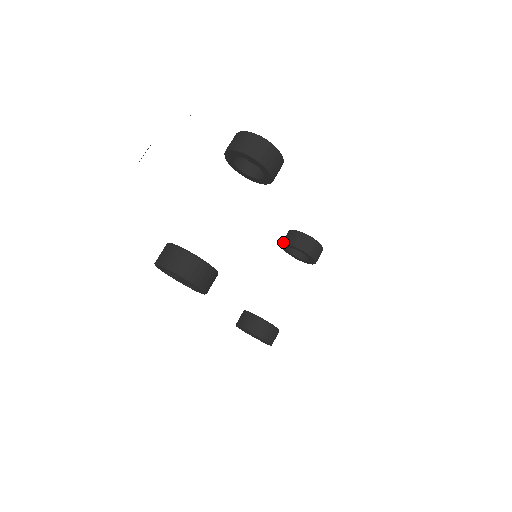
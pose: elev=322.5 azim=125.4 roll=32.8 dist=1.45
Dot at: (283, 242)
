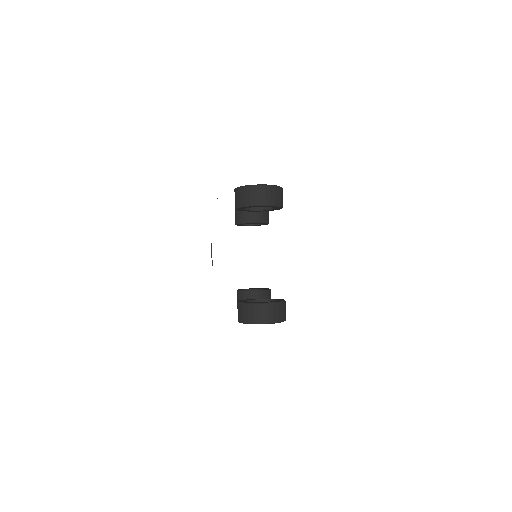
Dot at: (240, 222)
